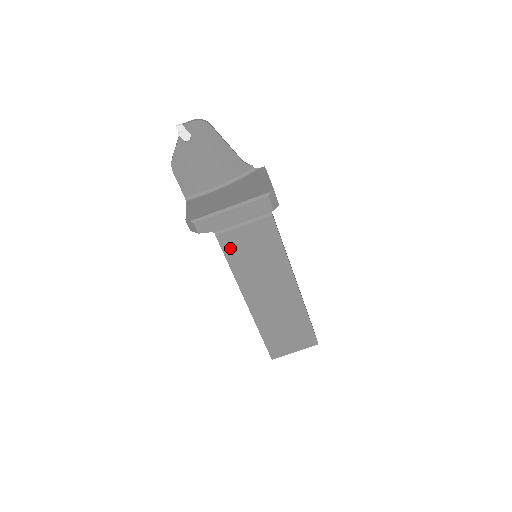
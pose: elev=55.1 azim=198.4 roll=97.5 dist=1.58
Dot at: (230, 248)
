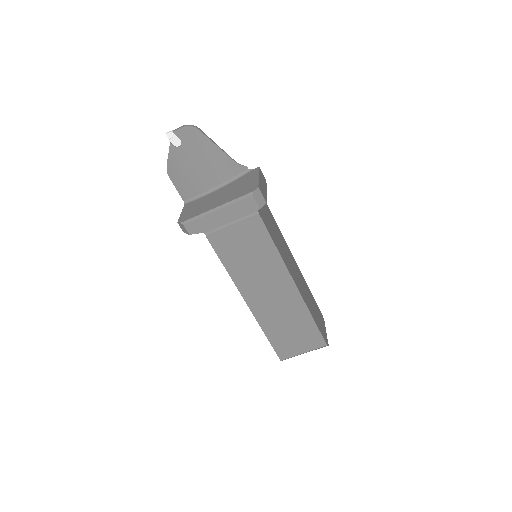
Dot at: (222, 248)
